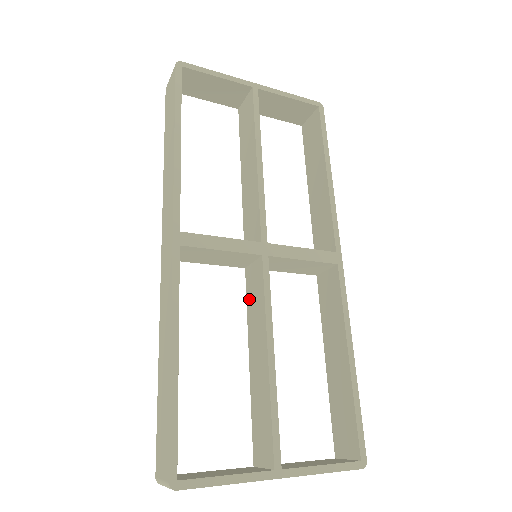
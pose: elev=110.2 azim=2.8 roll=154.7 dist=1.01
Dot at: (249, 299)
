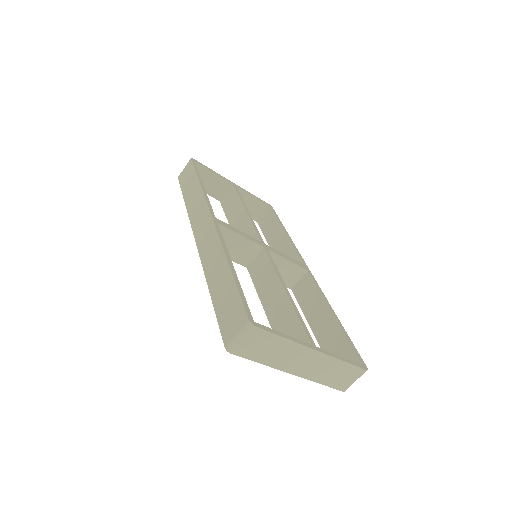
Dot at: (256, 279)
